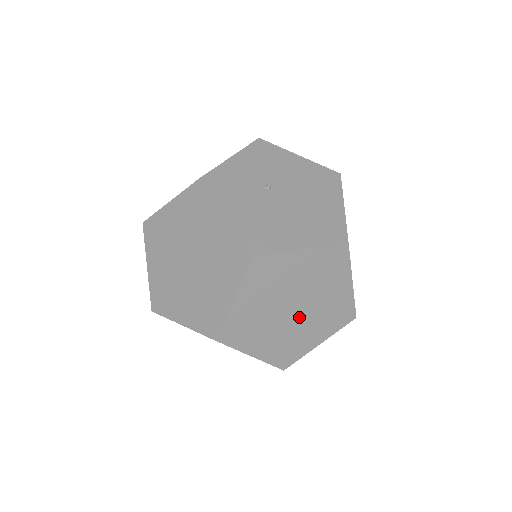
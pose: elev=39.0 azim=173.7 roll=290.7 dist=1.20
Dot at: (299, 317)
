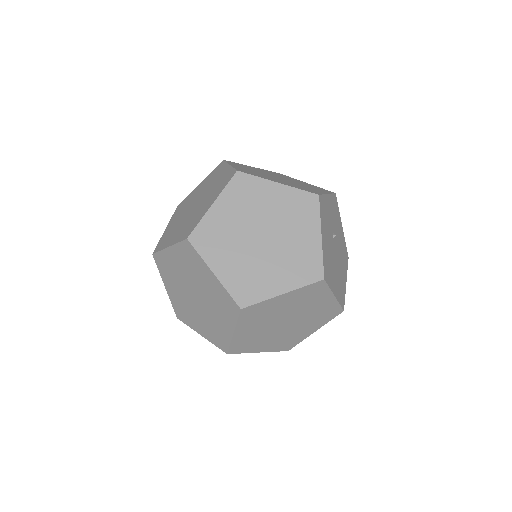
Dot at: (279, 329)
